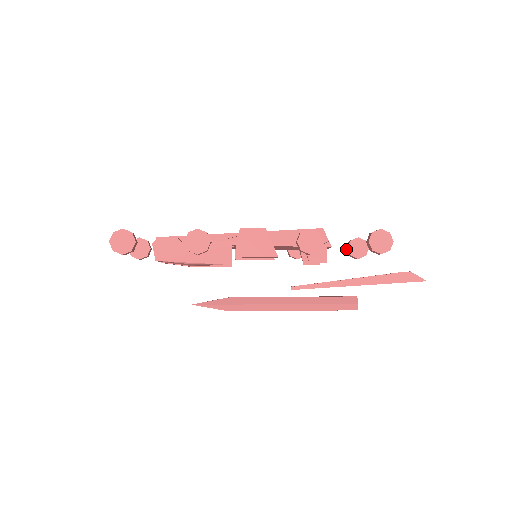
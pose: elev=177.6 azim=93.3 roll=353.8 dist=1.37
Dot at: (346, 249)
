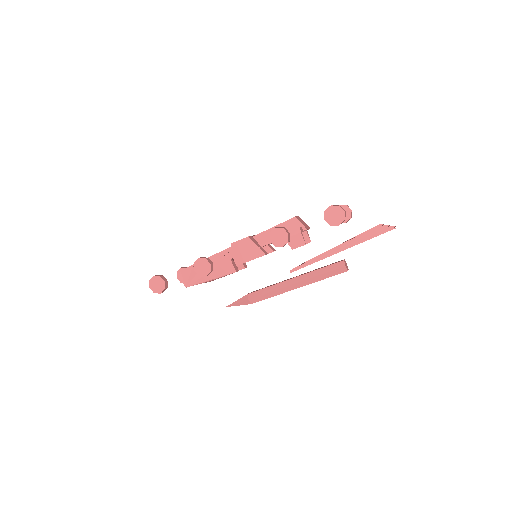
Dot at: occluded
